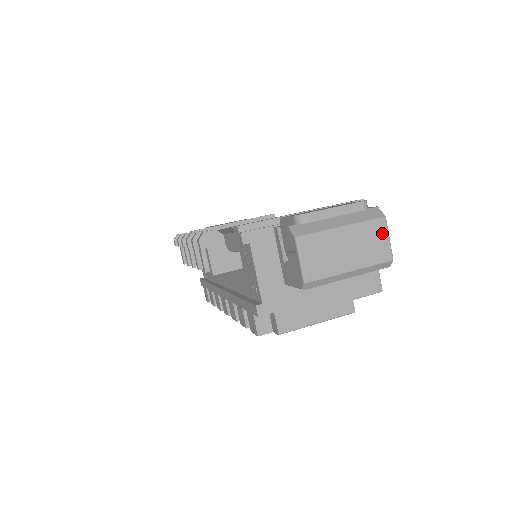
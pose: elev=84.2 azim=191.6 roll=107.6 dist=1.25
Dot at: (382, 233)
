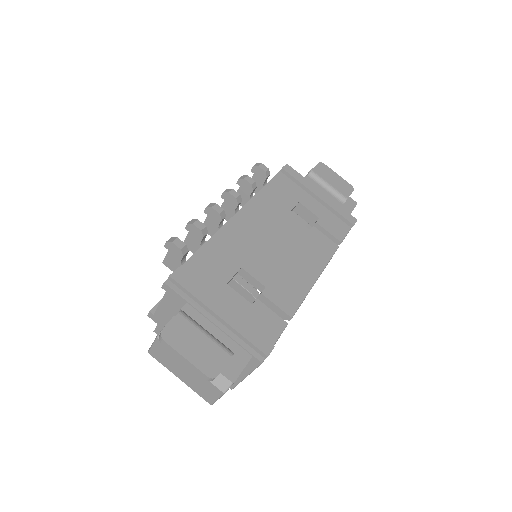
Dot at: (215, 393)
